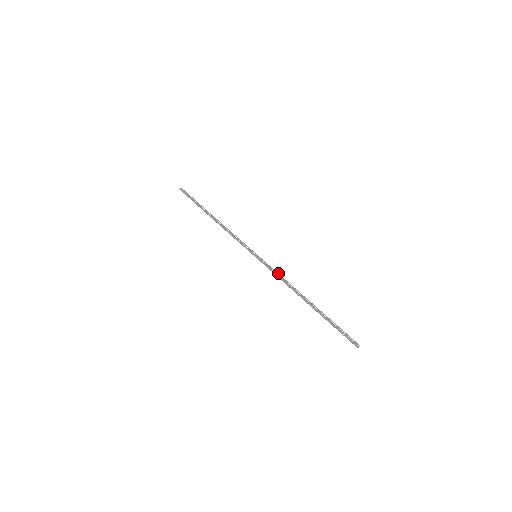
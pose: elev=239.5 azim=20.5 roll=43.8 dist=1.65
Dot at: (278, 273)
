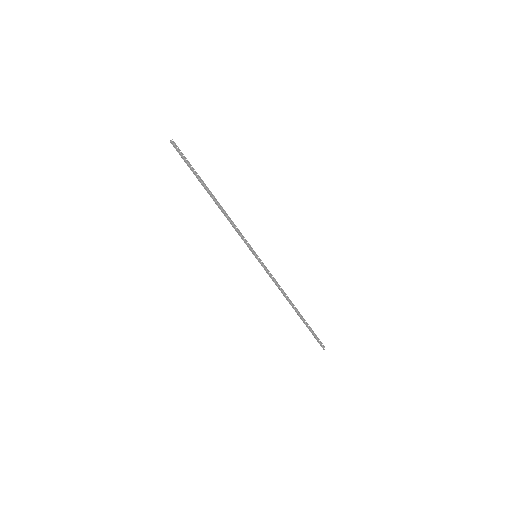
Dot at: occluded
